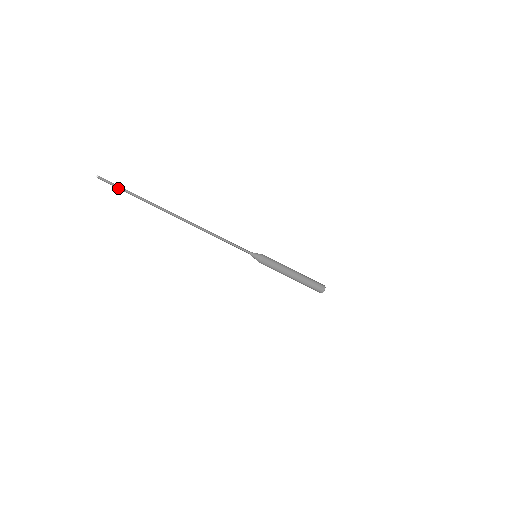
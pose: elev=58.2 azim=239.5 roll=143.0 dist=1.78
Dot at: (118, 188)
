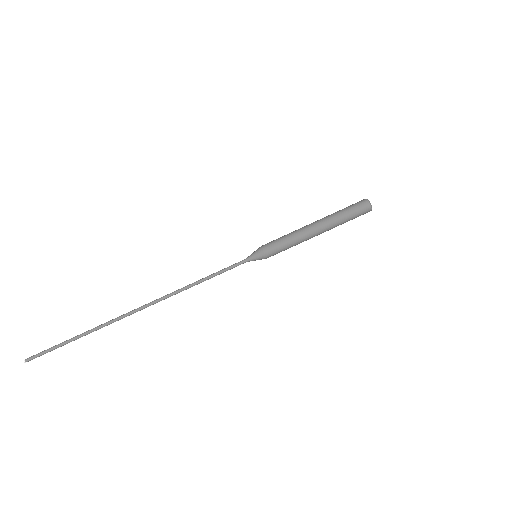
Dot at: (53, 349)
